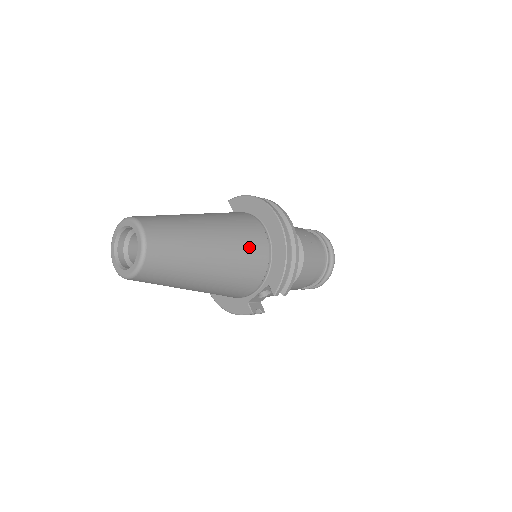
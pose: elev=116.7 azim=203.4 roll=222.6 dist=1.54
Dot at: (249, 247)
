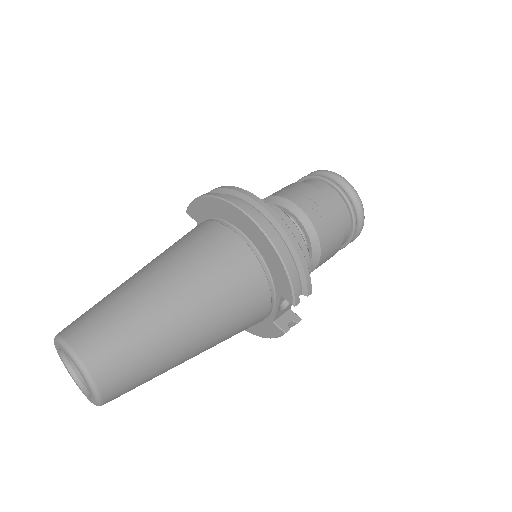
Dot at: (226, 272)
